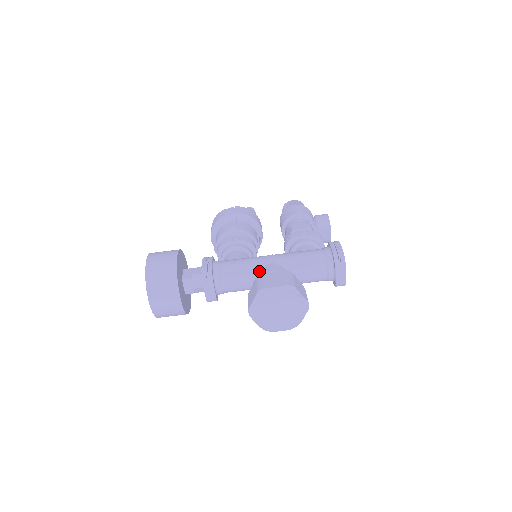
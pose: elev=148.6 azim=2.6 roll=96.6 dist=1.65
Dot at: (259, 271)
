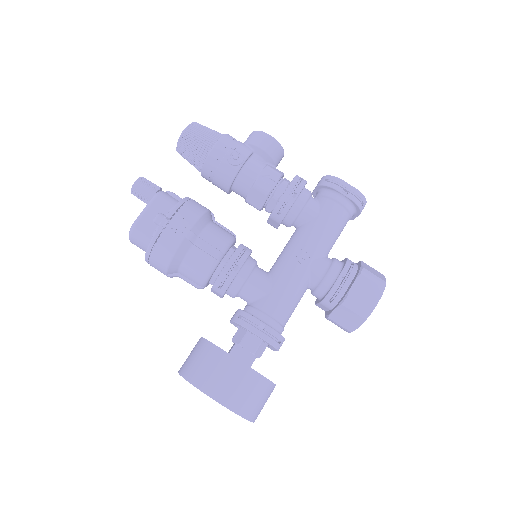
Dot at: (307, 283)
